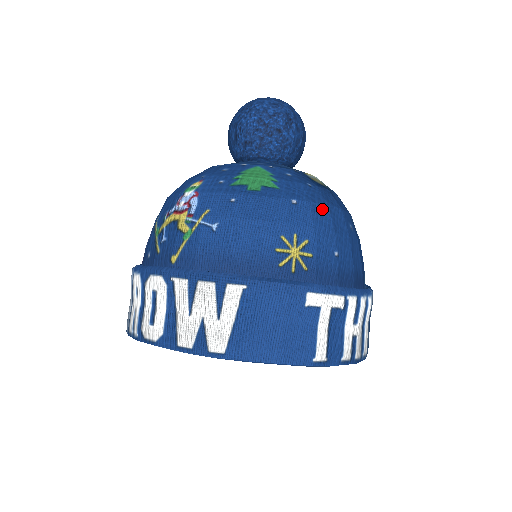
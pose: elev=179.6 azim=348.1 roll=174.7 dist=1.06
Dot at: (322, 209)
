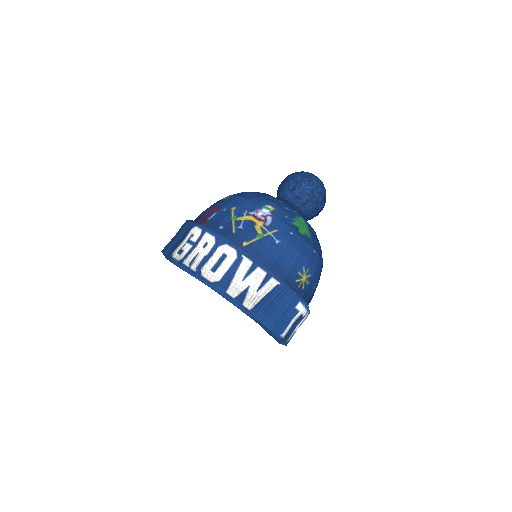
Dot at: (320, 262)
